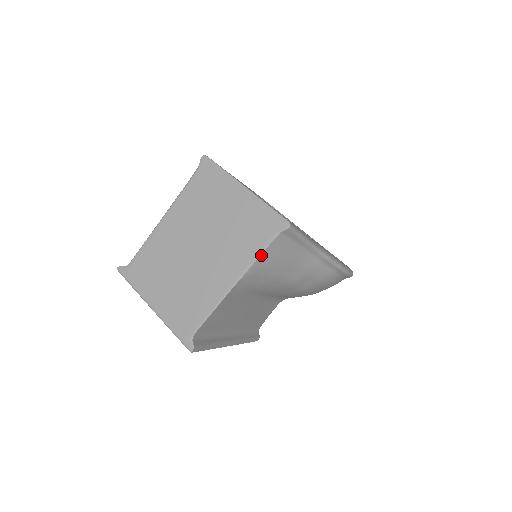
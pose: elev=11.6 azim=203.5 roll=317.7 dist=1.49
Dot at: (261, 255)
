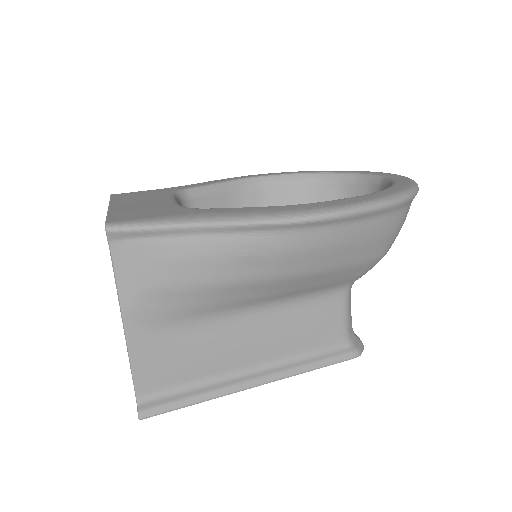
Dot at: (117, 279)
